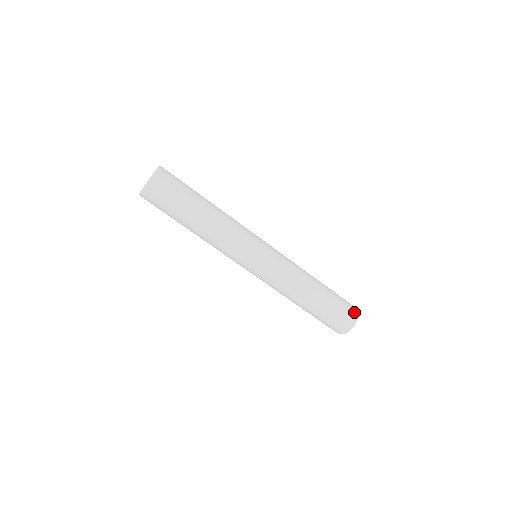
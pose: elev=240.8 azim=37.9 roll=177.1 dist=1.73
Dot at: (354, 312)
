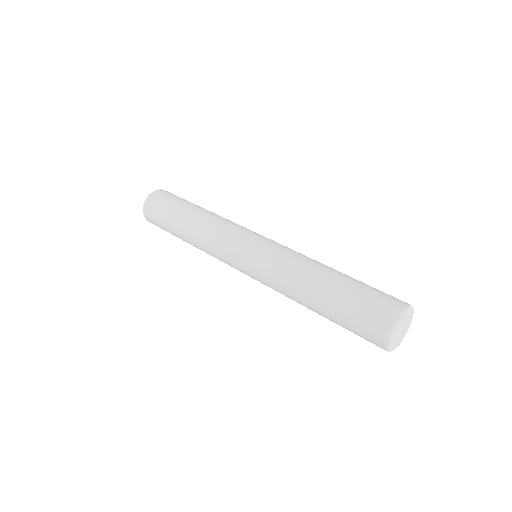
Dot at: (397, 303)
